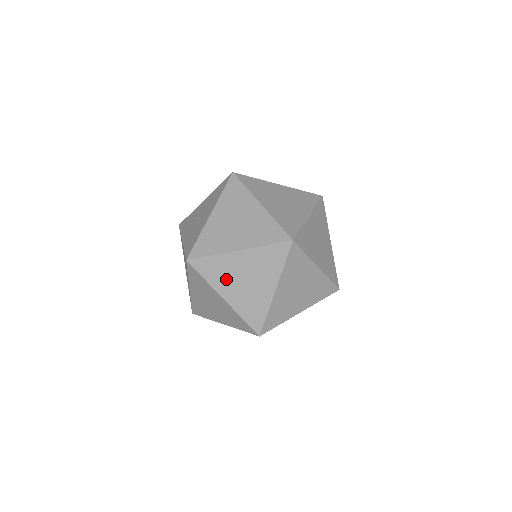
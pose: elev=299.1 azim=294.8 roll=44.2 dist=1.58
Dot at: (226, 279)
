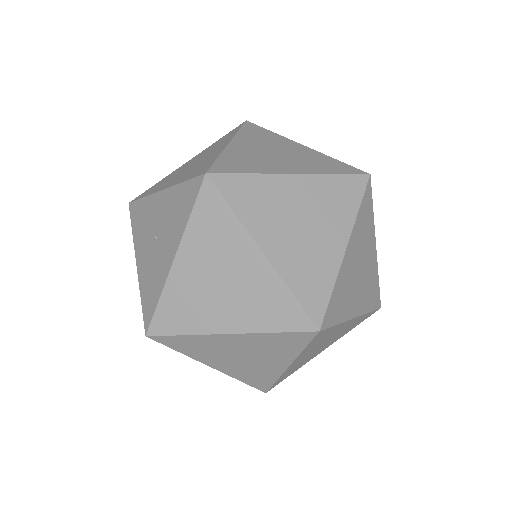
Dot at: (212, 354)
